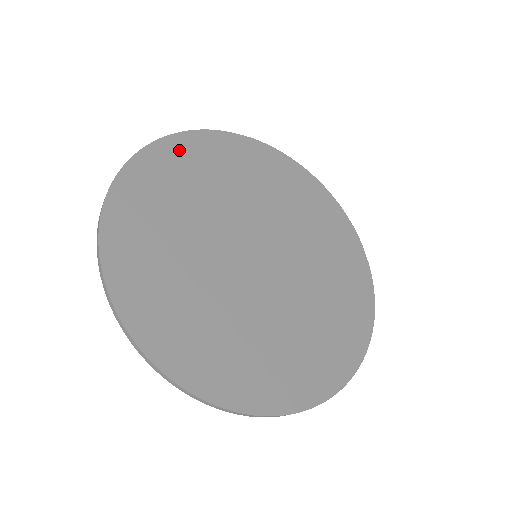
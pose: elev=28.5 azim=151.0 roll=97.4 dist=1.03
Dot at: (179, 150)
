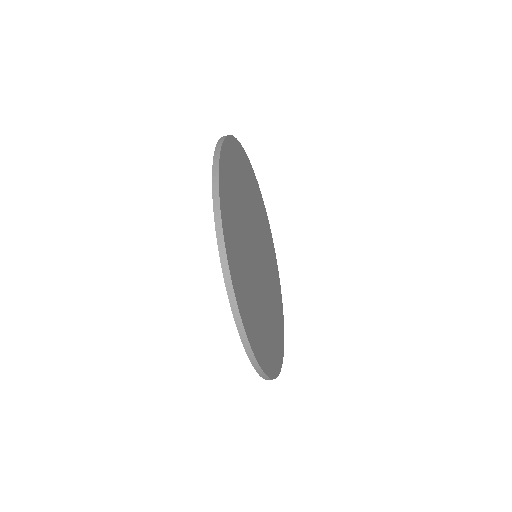
Dot at: (238, 152)
